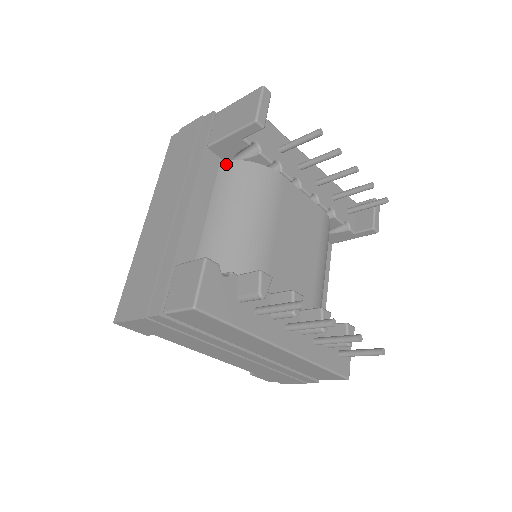
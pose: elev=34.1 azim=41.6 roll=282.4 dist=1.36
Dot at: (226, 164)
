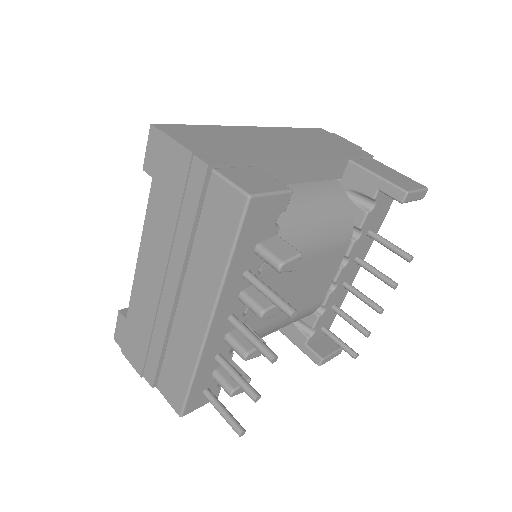
Dot at: (339, 185)
